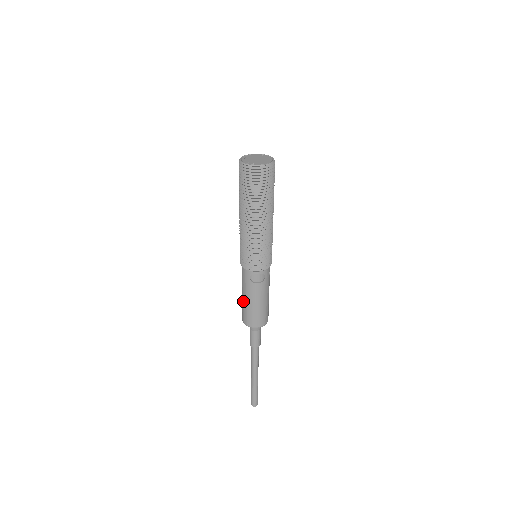
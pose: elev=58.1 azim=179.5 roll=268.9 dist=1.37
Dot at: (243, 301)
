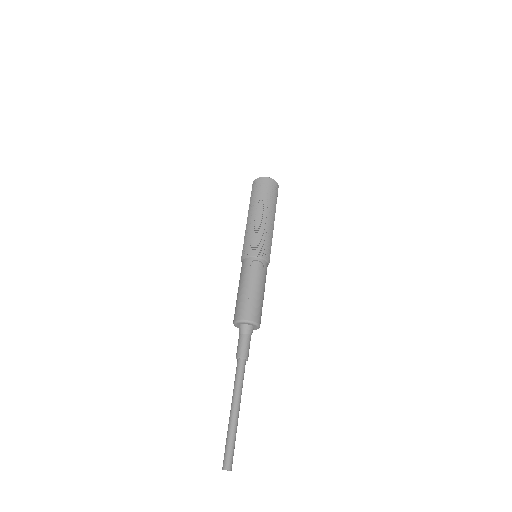
Dot at: (239, 294)
